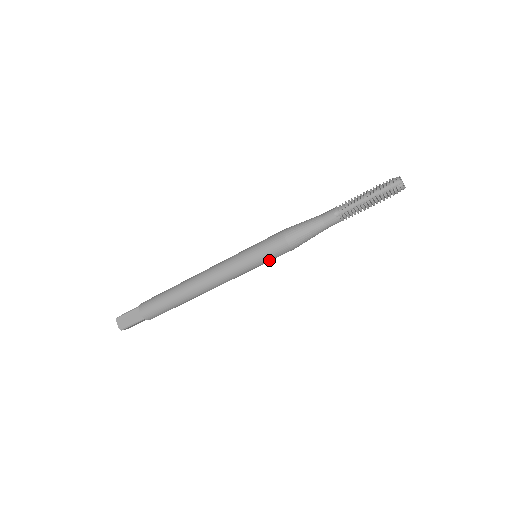
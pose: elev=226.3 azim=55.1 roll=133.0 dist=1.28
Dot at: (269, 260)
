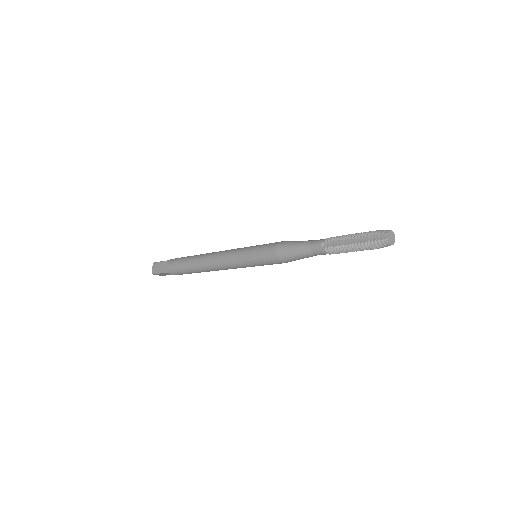
Dot at: (262, 264)
